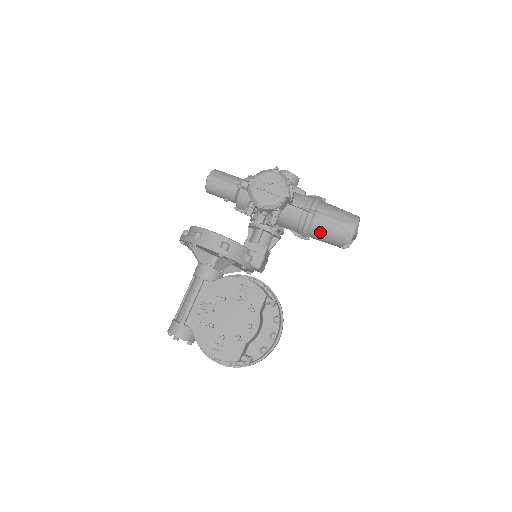
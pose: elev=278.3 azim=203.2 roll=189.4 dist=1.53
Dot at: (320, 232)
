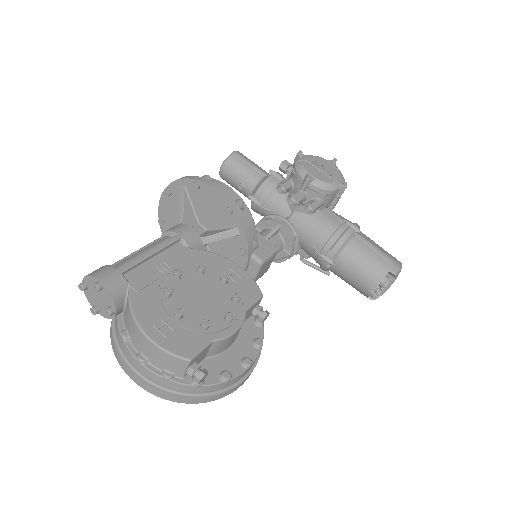
Dot at: (355, 255)
